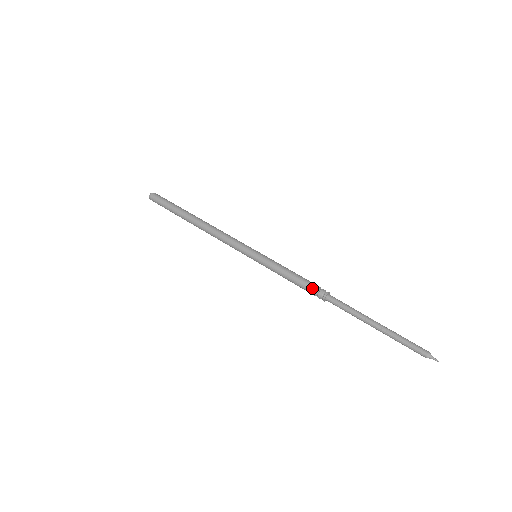
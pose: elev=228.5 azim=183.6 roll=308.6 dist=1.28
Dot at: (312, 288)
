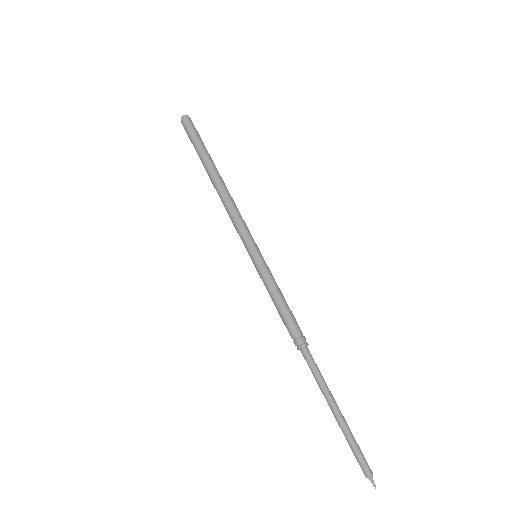
Dot at: (298, 327)
